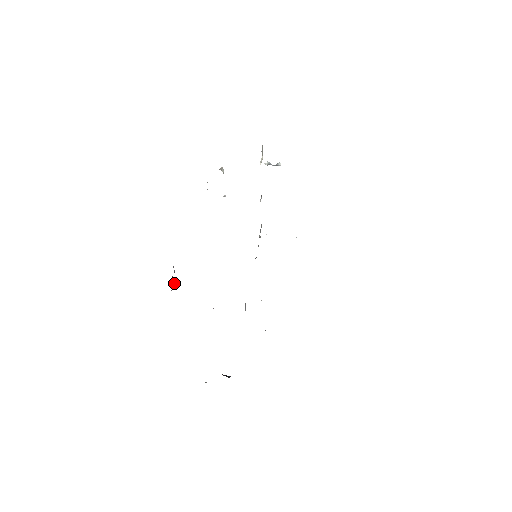
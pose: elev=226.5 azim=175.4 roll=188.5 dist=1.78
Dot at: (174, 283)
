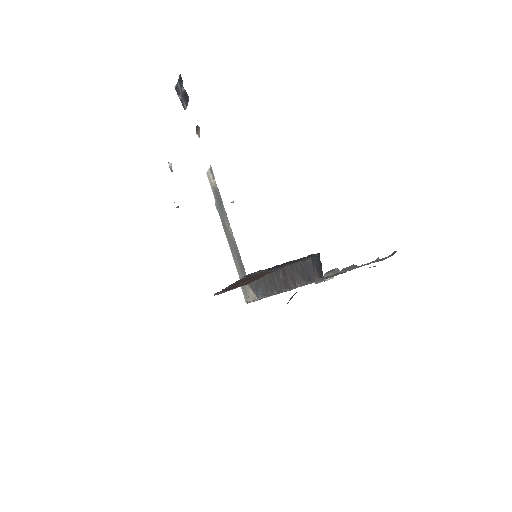
Dot at: (186, 107)
